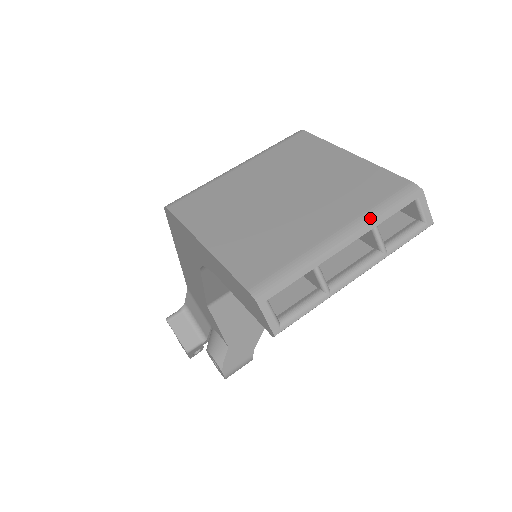
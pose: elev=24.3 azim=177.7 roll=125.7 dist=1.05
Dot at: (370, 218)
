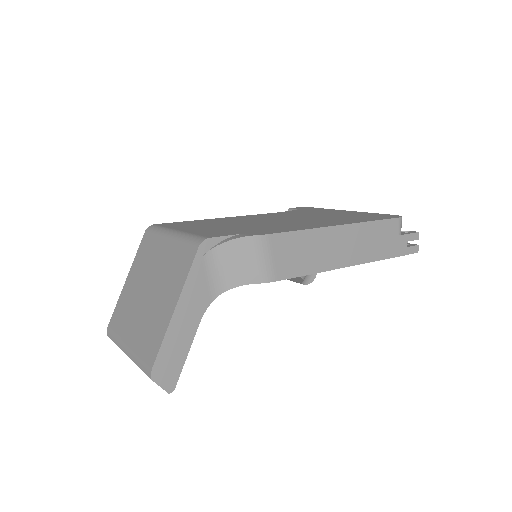
Dot at: (134, 359)
